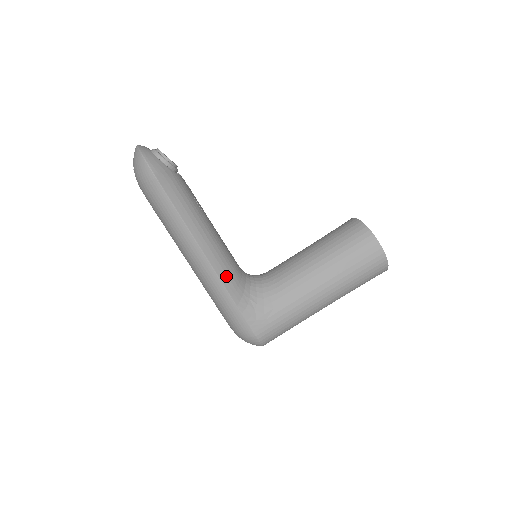
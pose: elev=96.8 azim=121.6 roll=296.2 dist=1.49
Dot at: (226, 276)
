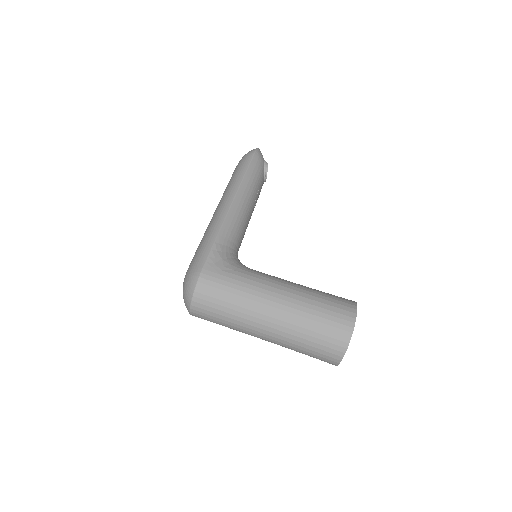
Dot at: (230, 224)
